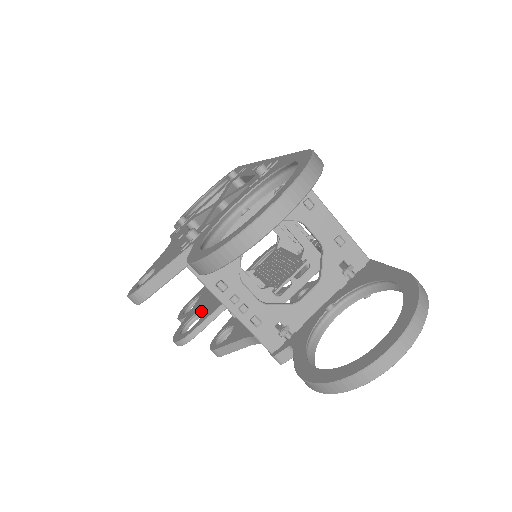
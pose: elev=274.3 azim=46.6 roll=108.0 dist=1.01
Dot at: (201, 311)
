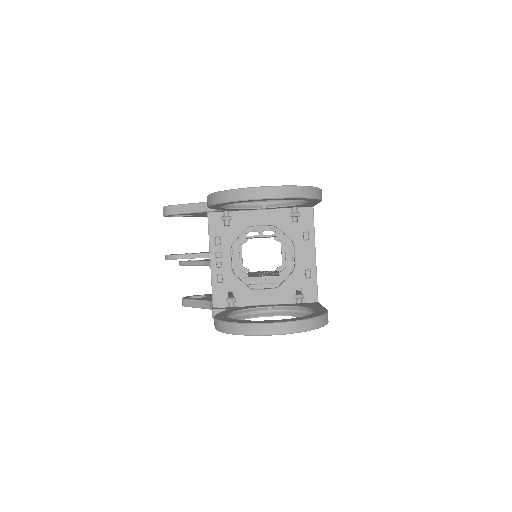
Dot at: occluded
